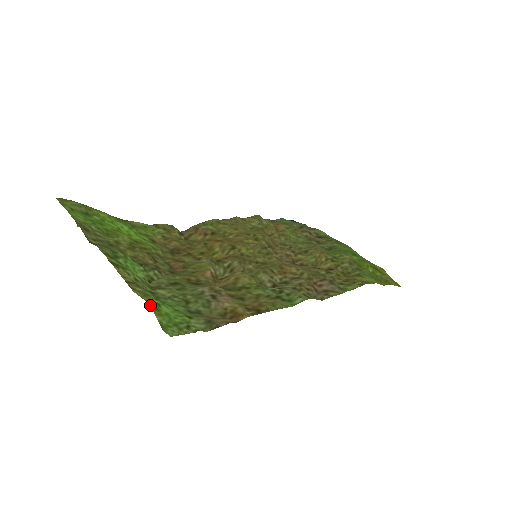
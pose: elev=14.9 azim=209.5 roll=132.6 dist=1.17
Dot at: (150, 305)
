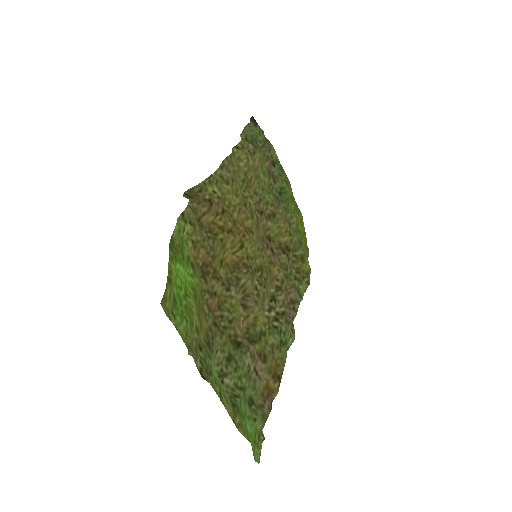
Dot at: (251, 444)
